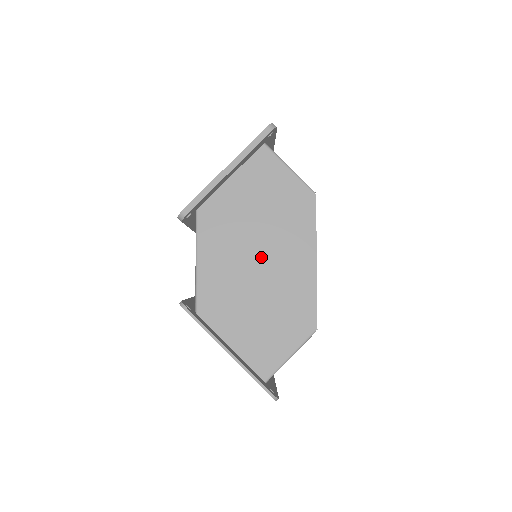
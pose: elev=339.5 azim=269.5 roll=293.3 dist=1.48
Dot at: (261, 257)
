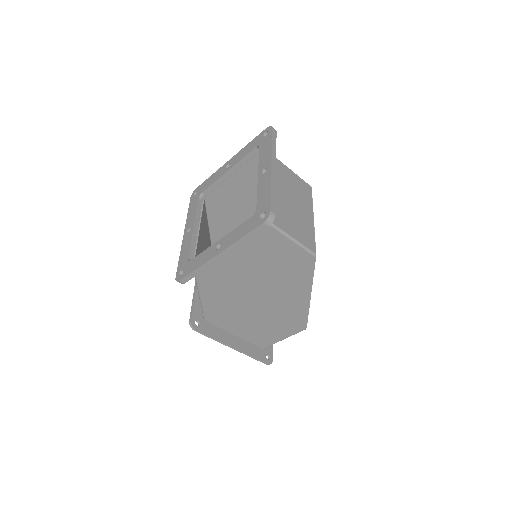
Dot at: (259, 294)
